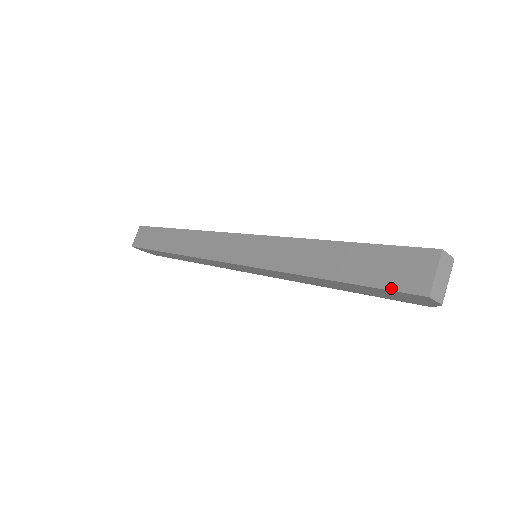
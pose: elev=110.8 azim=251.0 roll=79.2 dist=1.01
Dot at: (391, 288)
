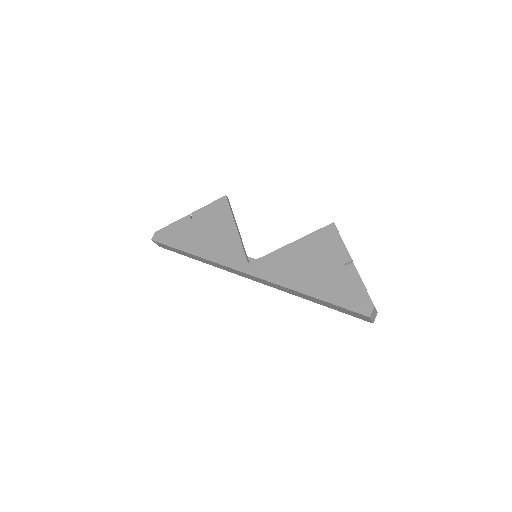
Dot at: (356, 317)
